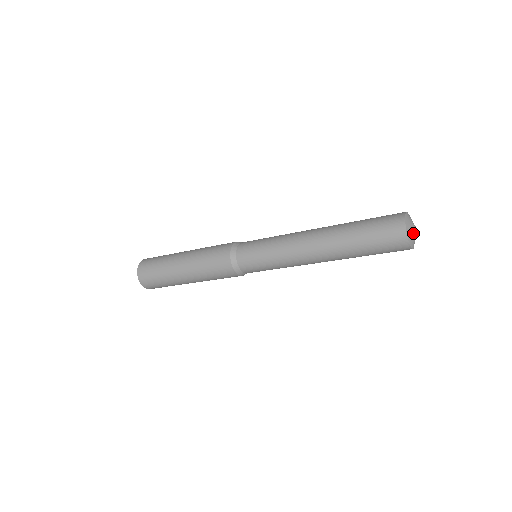
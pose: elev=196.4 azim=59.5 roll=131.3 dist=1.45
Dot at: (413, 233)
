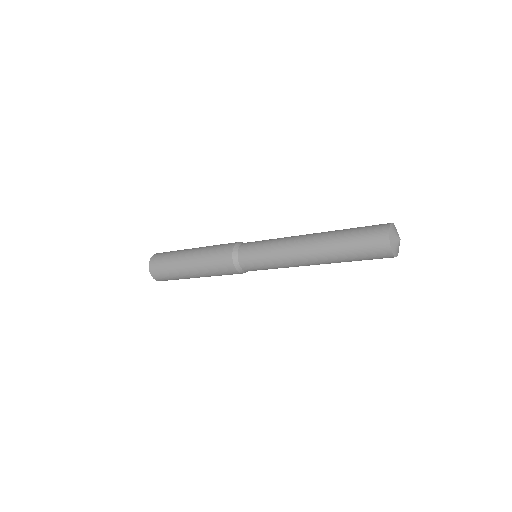
Dot at: (396, 236)
